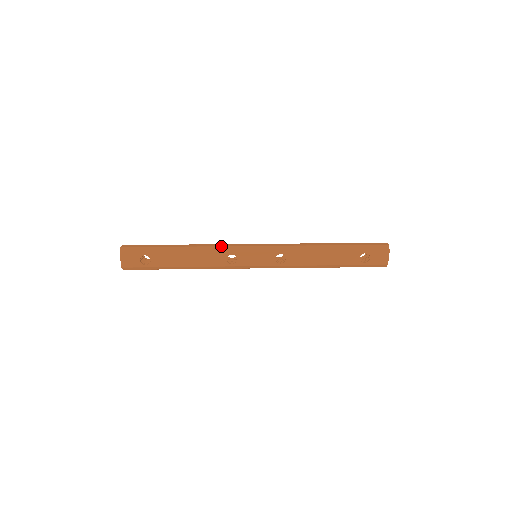
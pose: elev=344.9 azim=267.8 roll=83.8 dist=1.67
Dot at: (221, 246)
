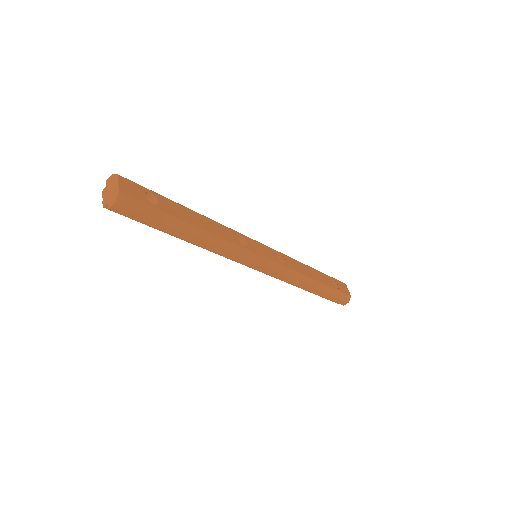
Dot at: occluded
